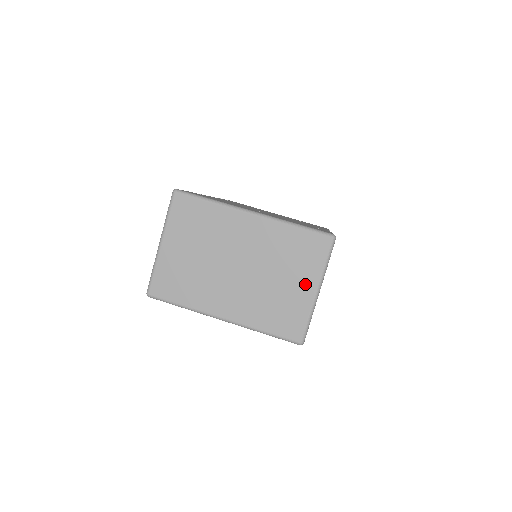
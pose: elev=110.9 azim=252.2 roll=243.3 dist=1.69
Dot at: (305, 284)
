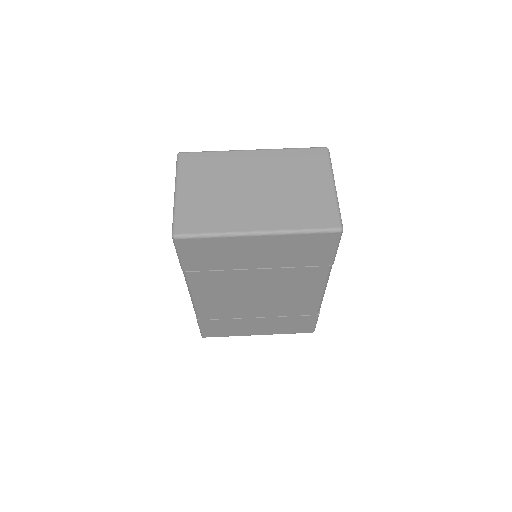
Dot at: (321, 183)
